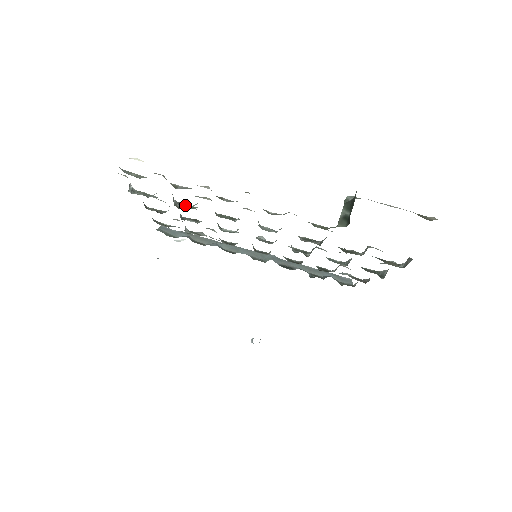
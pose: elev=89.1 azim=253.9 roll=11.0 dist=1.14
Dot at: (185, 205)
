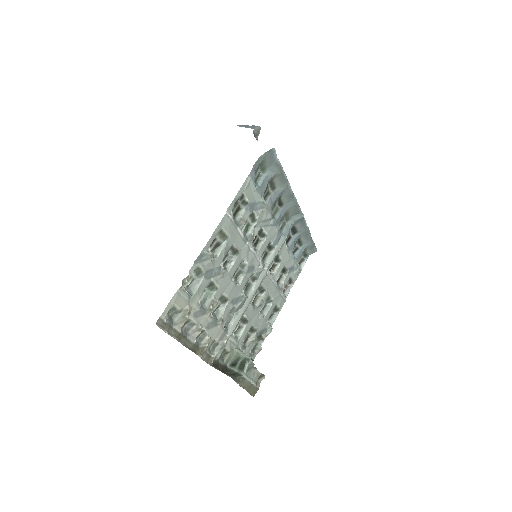
Dot at: (211, 286)
